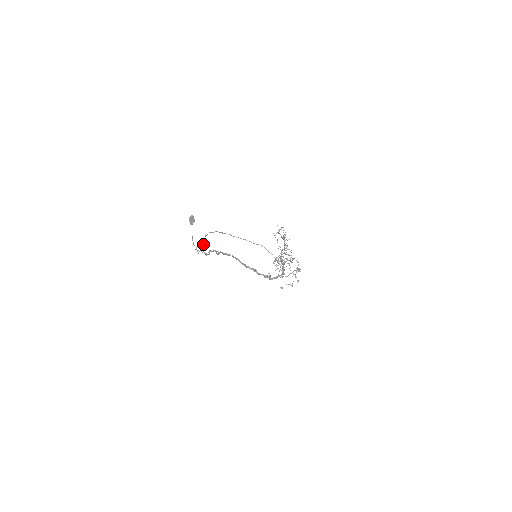
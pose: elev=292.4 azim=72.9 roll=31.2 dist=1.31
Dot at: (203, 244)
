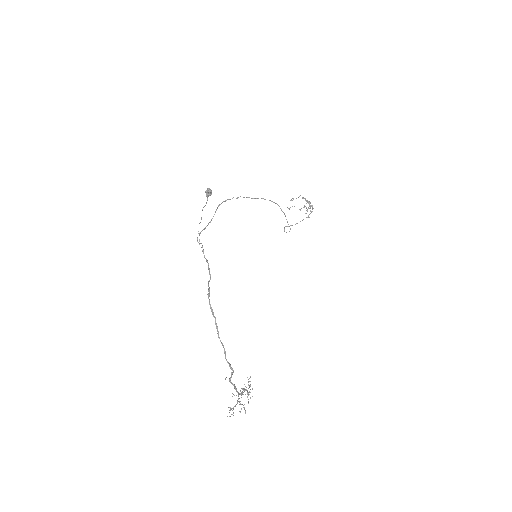
Dot at: occluded
